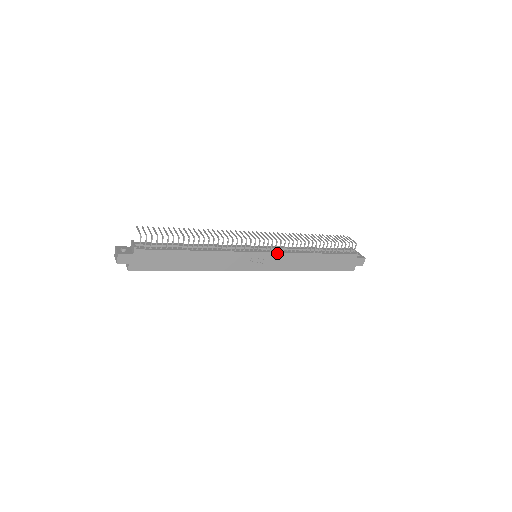
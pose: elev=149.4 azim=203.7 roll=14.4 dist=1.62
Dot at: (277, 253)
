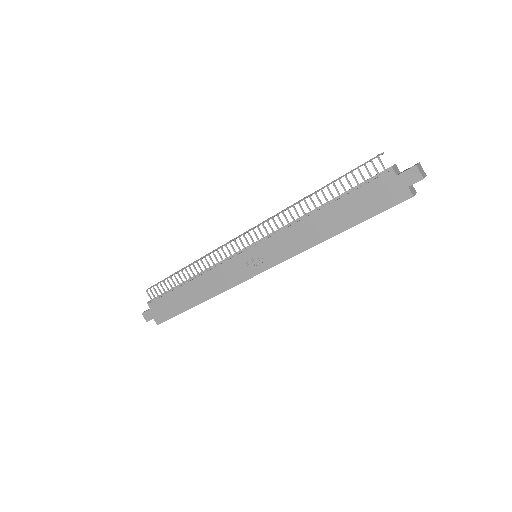
Dot at: (267, 240)
